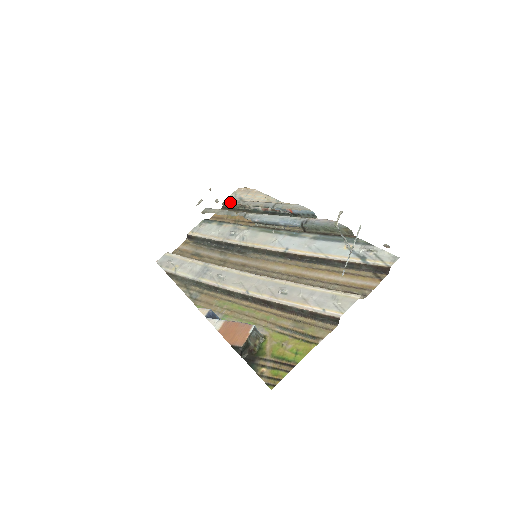
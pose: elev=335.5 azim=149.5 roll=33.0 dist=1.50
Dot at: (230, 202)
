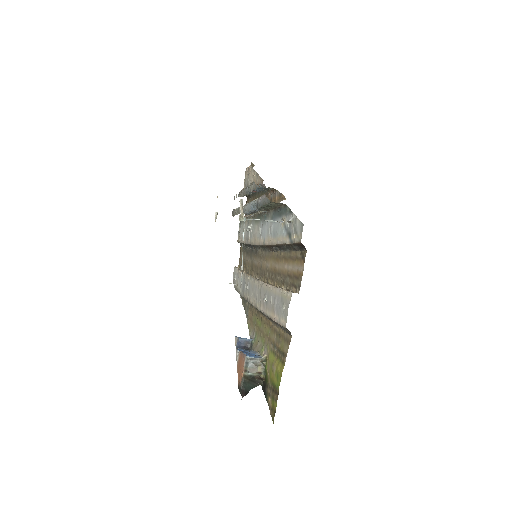
Dot at: occluded
